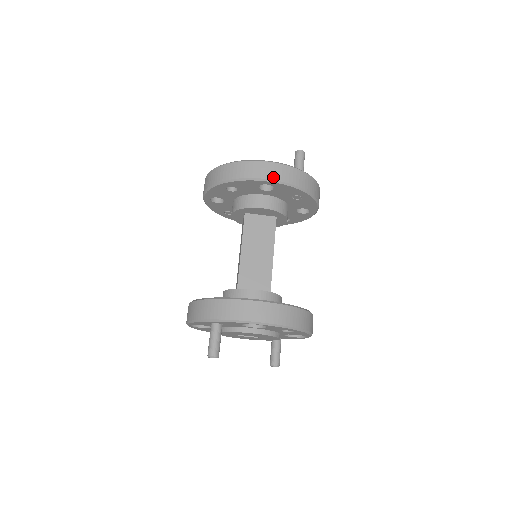
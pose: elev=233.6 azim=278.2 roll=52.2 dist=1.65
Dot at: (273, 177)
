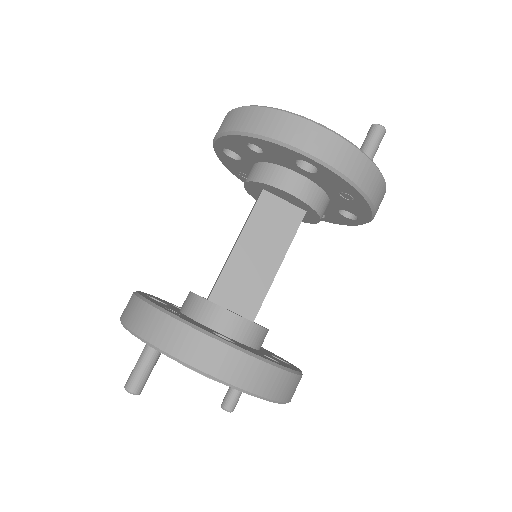
Dot at: (322, 155)
